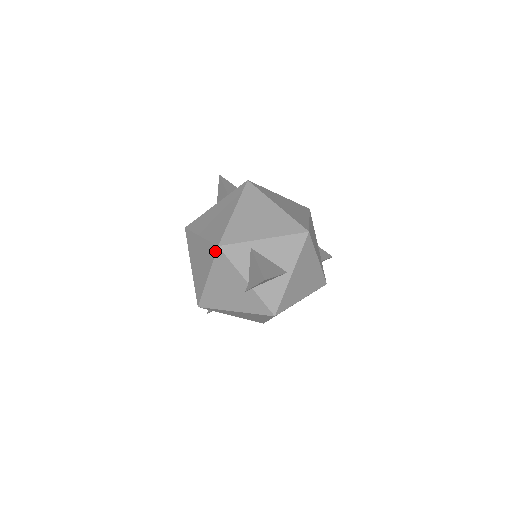
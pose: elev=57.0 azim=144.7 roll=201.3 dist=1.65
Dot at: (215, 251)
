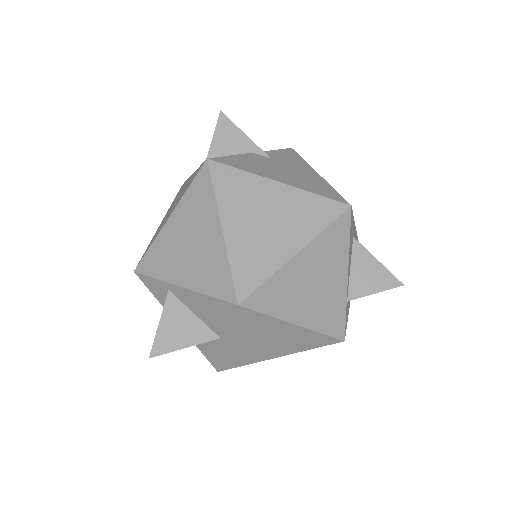
Dot at: occluded
